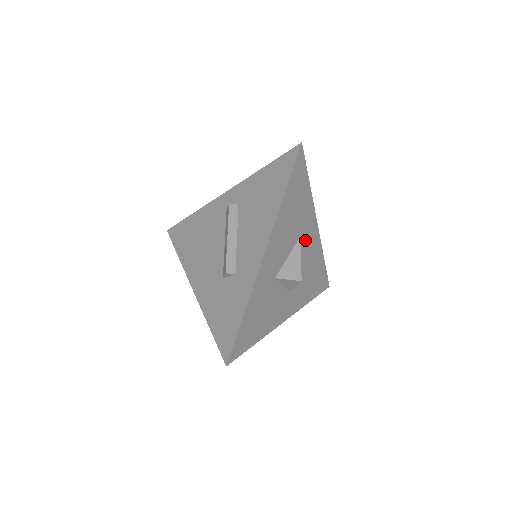
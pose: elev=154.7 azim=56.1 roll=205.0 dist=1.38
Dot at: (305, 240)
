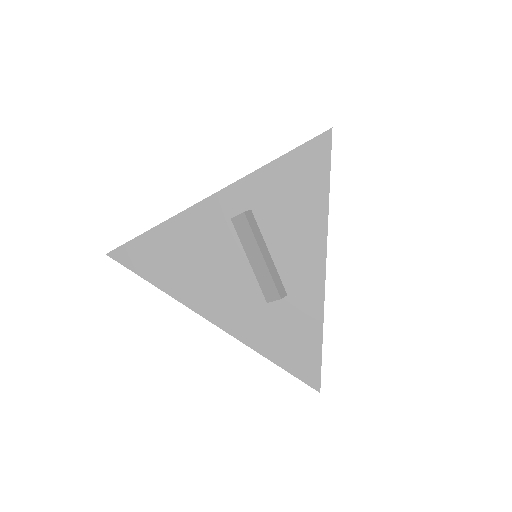
Dot at: occluded
